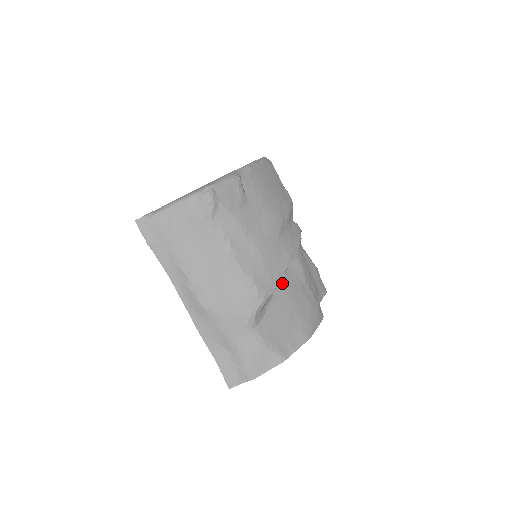
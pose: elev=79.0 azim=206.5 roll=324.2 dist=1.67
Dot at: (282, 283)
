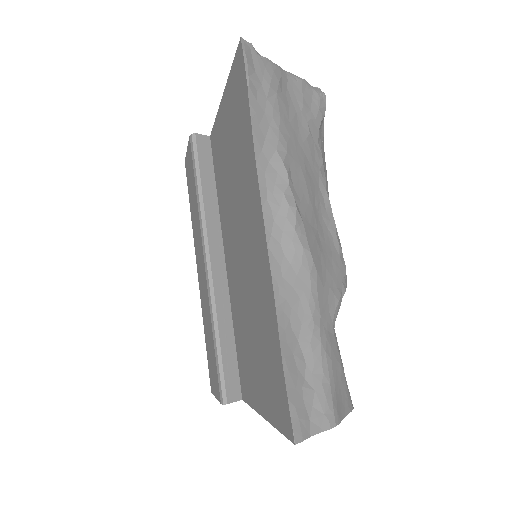
Dot at: occluded
